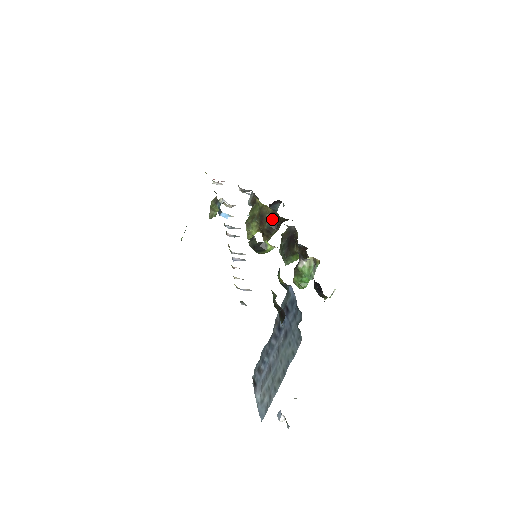
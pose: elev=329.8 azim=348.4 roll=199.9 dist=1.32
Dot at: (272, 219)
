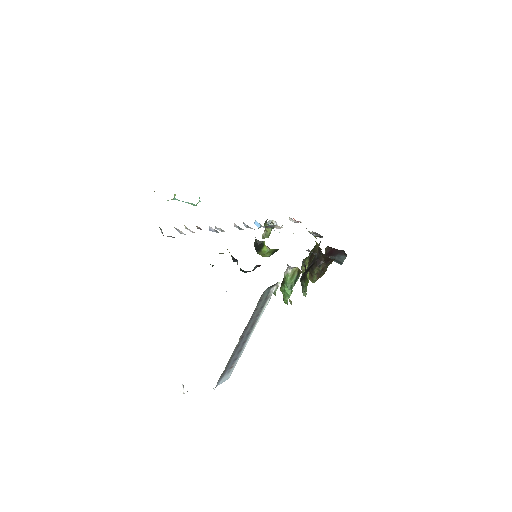
Dot at: (317, 256)
